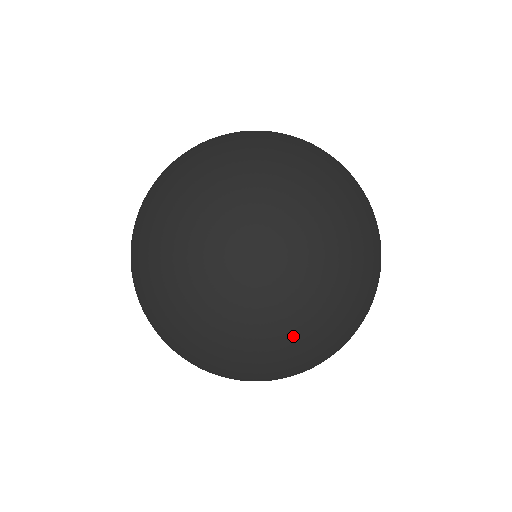
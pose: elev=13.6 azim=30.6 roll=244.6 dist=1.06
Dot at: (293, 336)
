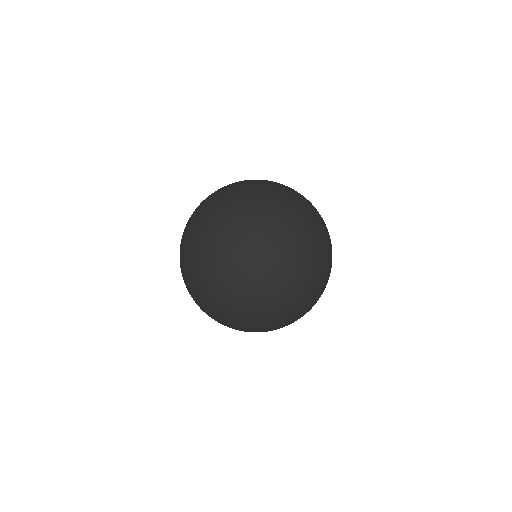
Dot at: (267, 299)
